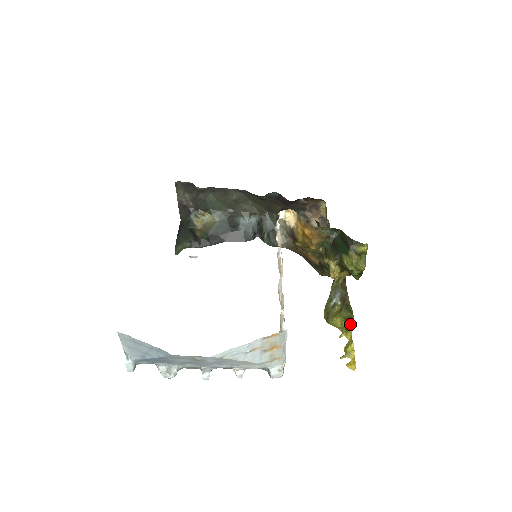
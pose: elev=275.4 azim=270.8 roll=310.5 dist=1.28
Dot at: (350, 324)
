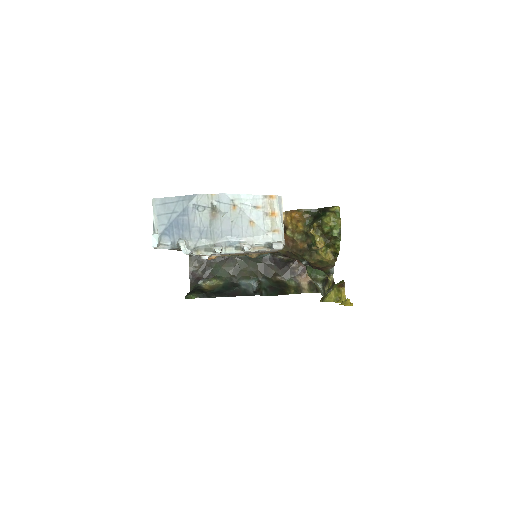
Dot at: (342, 288)
